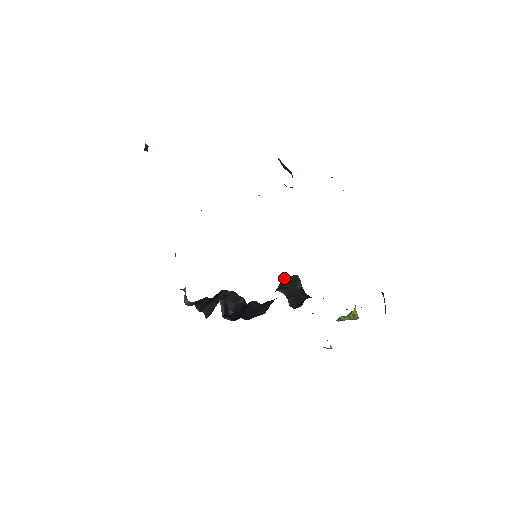
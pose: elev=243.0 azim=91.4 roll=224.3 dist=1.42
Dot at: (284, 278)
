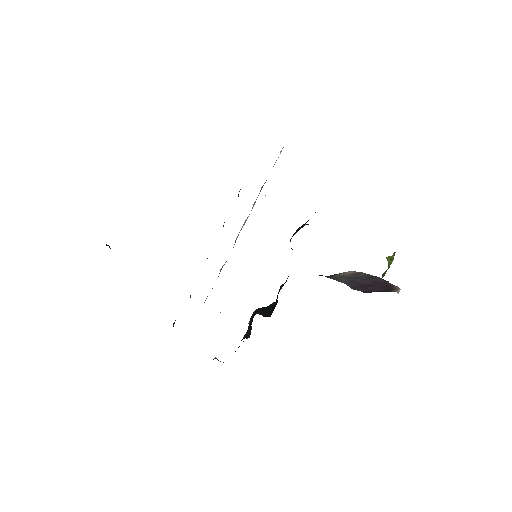
Dot at: occluded
